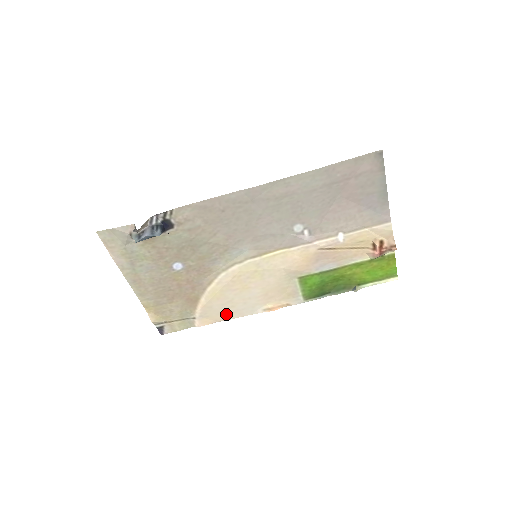
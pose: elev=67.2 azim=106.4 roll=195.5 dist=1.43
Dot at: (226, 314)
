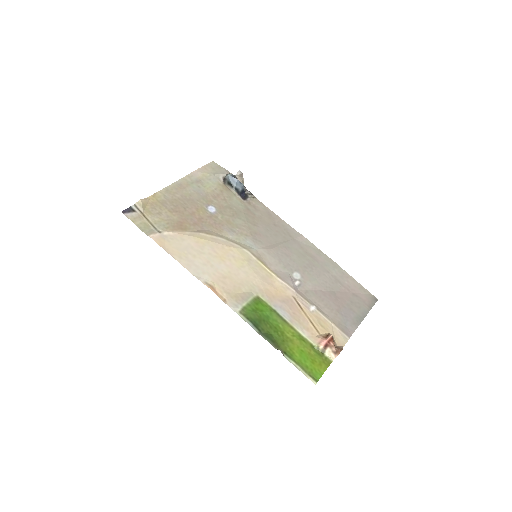
Dot at: (181, 254)
